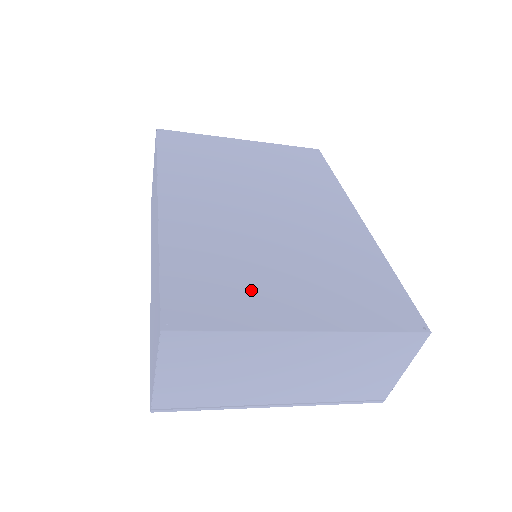
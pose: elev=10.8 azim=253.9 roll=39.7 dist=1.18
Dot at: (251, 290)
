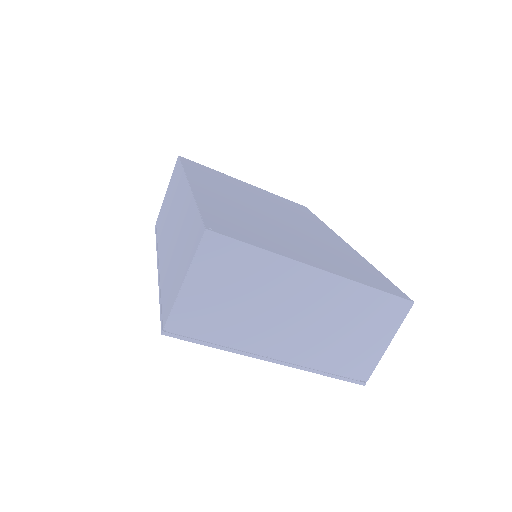
Dot at: (271, 239)
